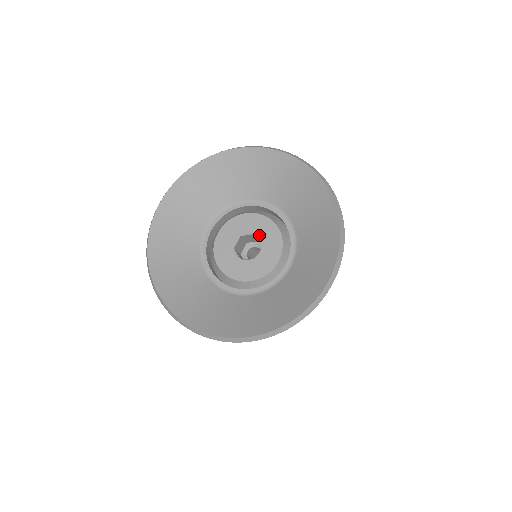
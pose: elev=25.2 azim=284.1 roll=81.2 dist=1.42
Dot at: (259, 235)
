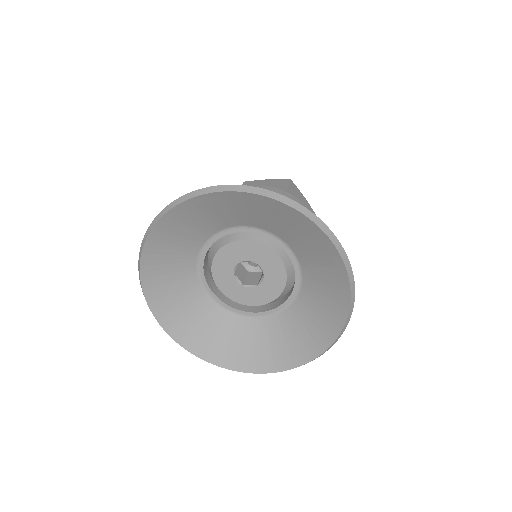
Dot at: (260, 265)
